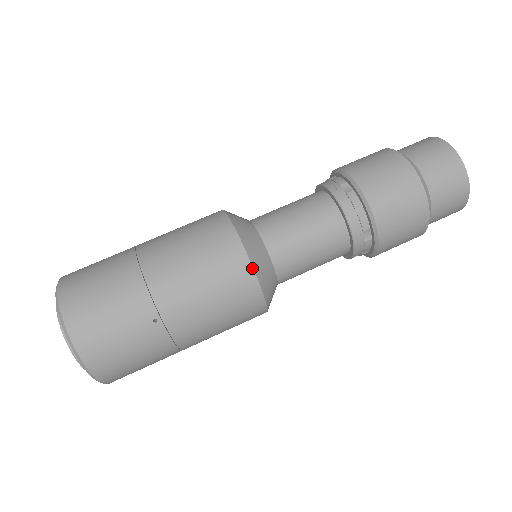
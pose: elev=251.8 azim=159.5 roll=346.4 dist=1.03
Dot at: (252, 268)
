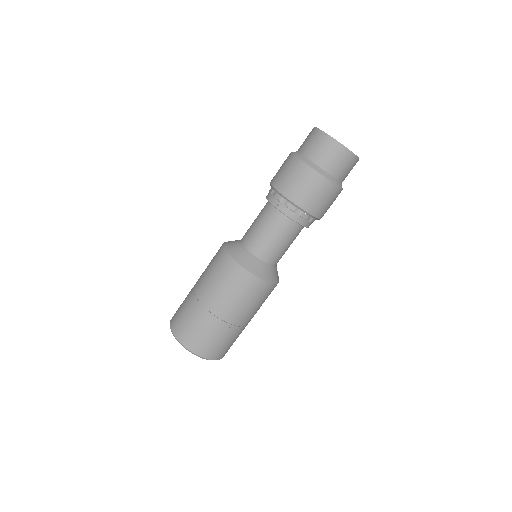
Dot at: (260, 279)
